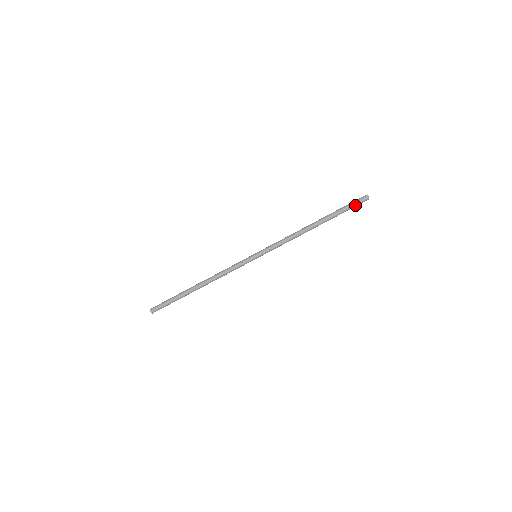
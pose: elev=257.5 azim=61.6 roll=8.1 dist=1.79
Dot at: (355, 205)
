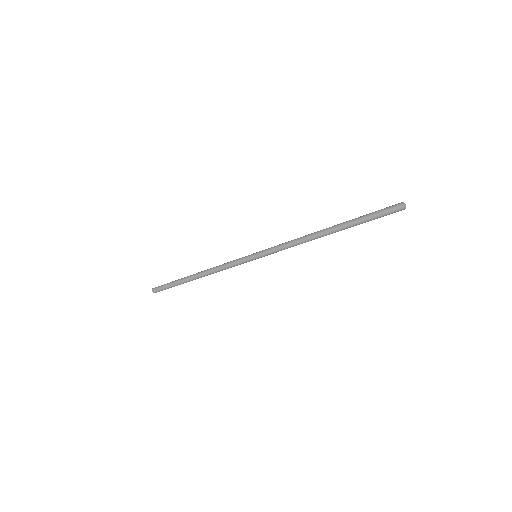
Dot at: occluded
